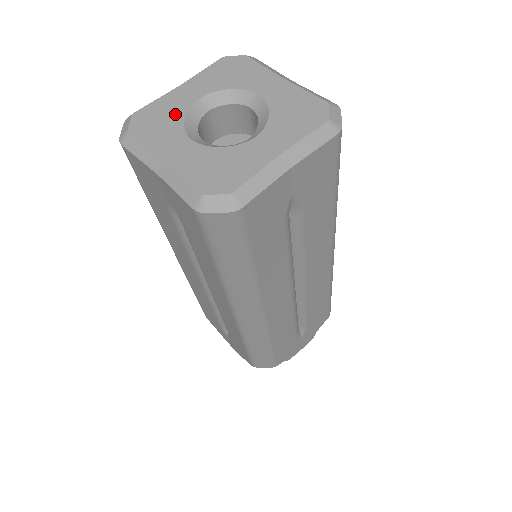
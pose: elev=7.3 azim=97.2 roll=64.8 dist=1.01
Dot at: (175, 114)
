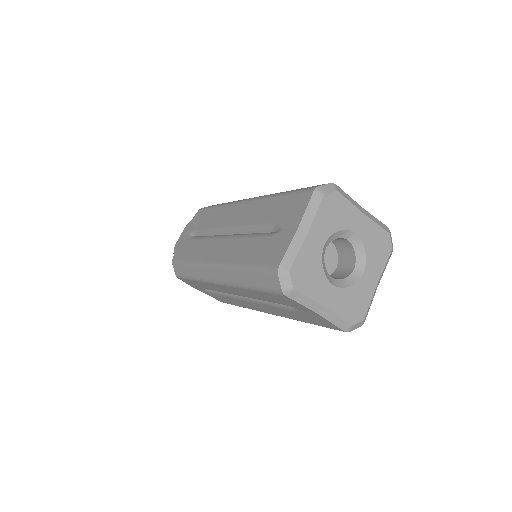
Dot at: (316, 264)
